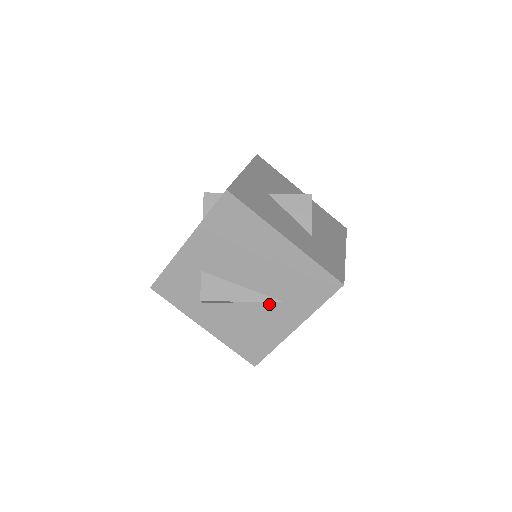
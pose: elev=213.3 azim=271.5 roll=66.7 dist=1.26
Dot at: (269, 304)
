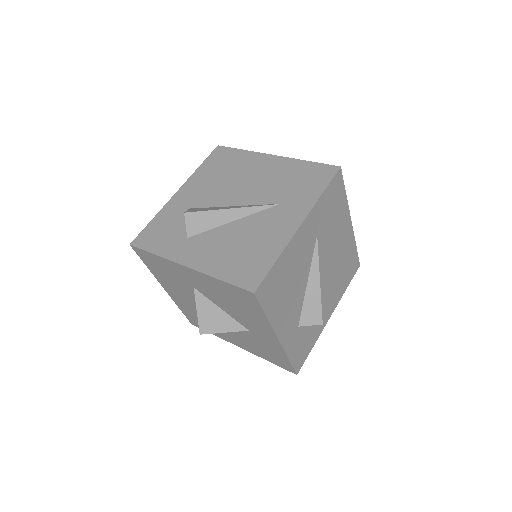
Dot at: (264, 212)
